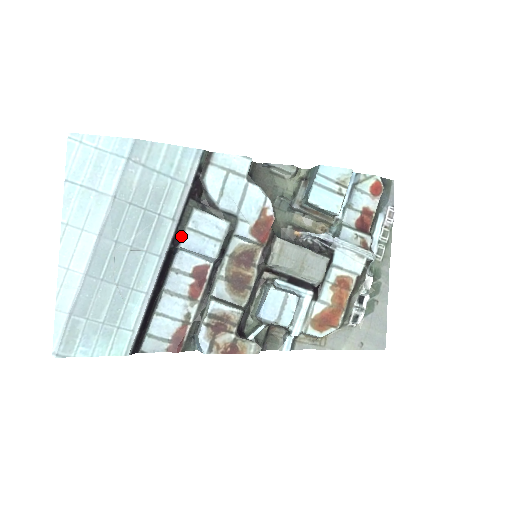
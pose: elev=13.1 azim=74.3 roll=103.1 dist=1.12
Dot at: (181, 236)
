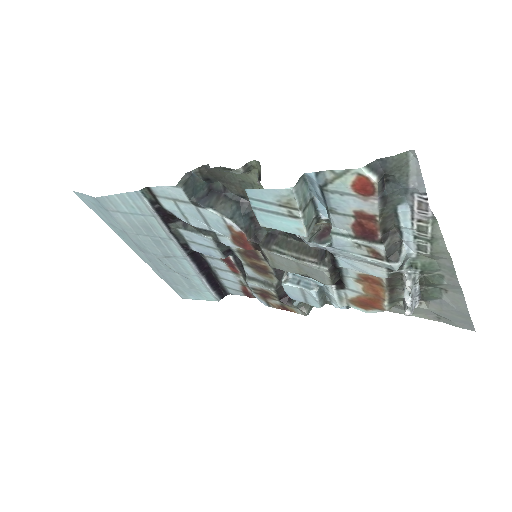
Dot at: (188, 245)
